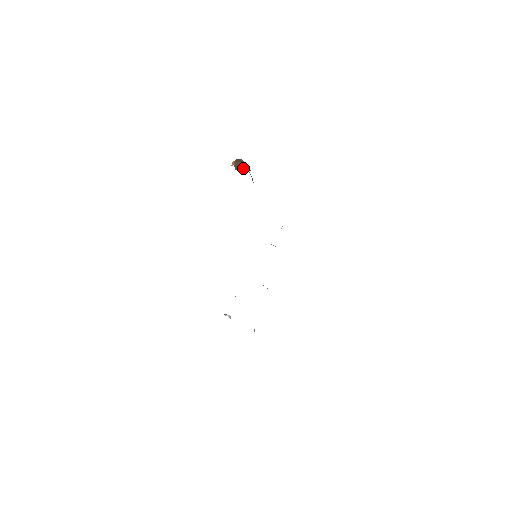
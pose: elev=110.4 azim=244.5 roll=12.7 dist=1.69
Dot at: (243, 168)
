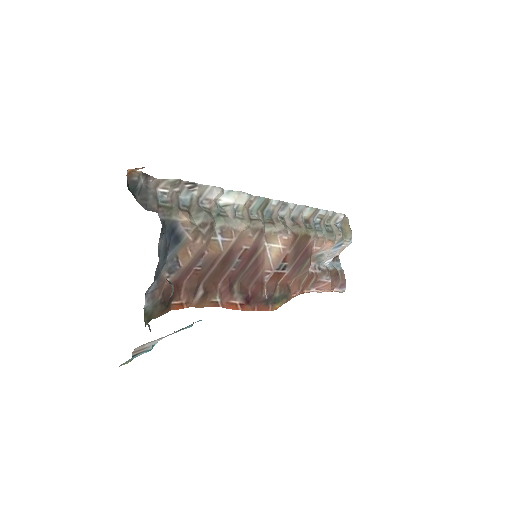
Dot at: occluded
